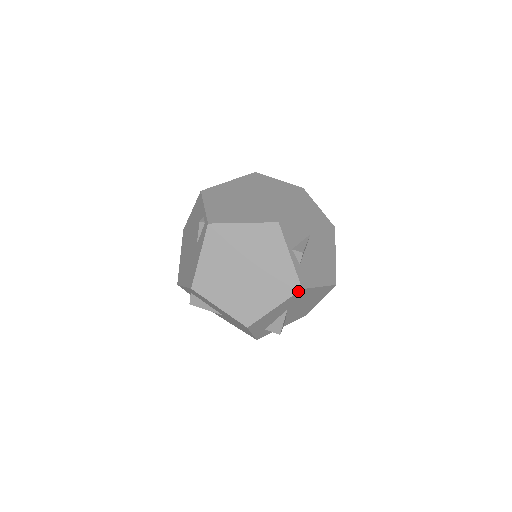
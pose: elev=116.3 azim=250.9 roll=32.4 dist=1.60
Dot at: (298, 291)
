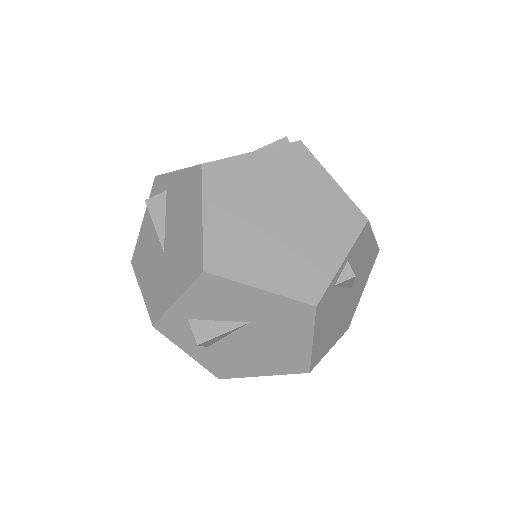
Dot at: (309, 303)
